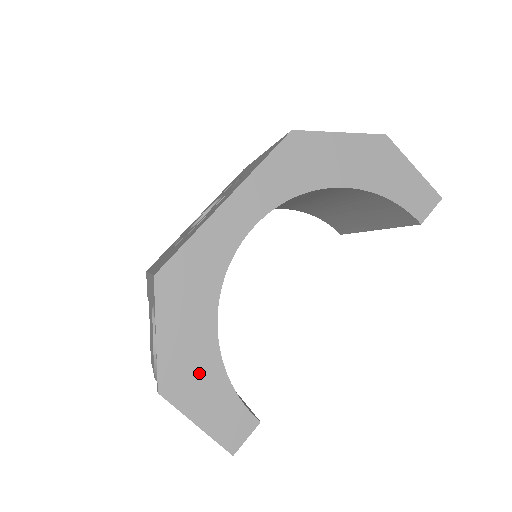
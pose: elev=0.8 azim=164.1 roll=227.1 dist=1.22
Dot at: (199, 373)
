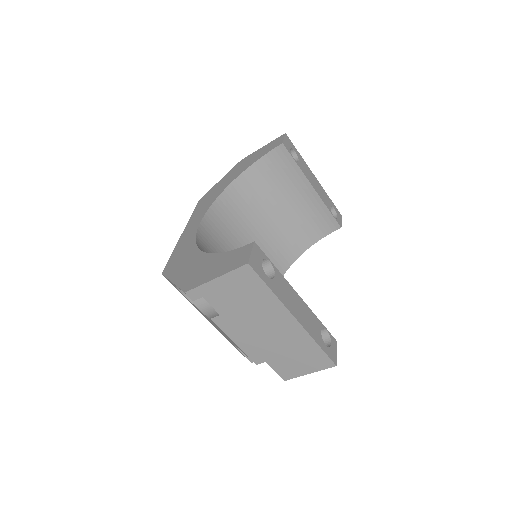
Dot at: (203, 268)
